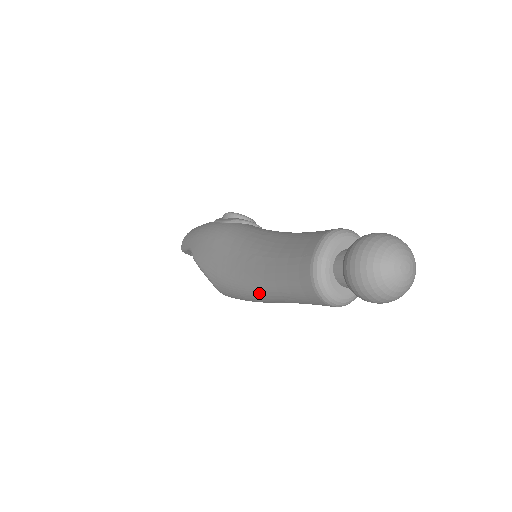
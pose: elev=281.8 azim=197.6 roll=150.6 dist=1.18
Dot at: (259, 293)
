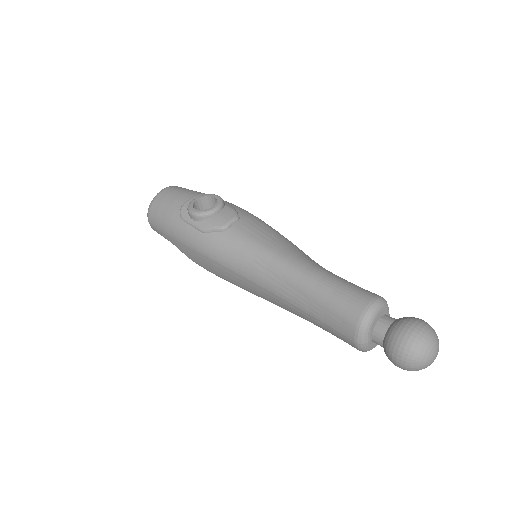
Dot at: occluded
